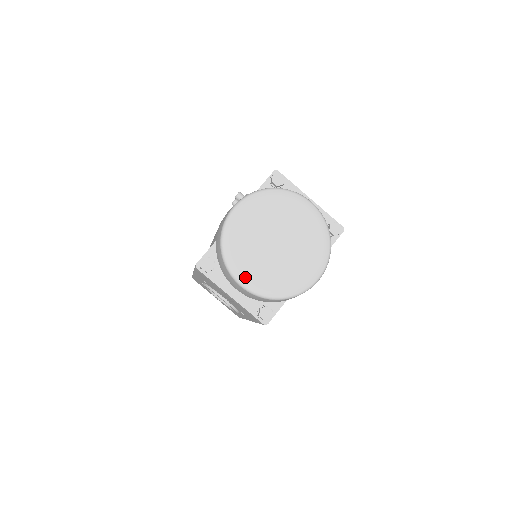
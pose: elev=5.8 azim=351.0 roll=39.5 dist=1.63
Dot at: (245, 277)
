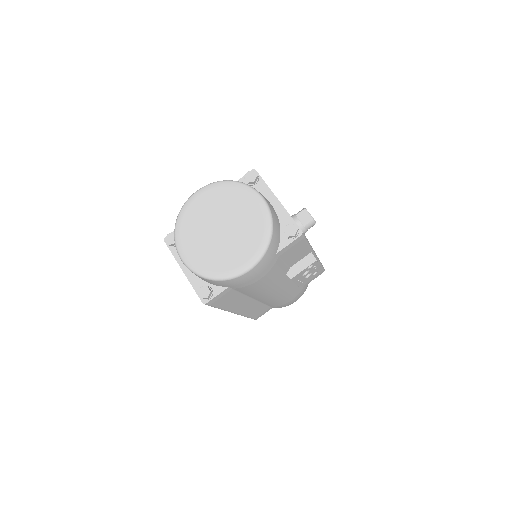
Dot at: (185, 252)
